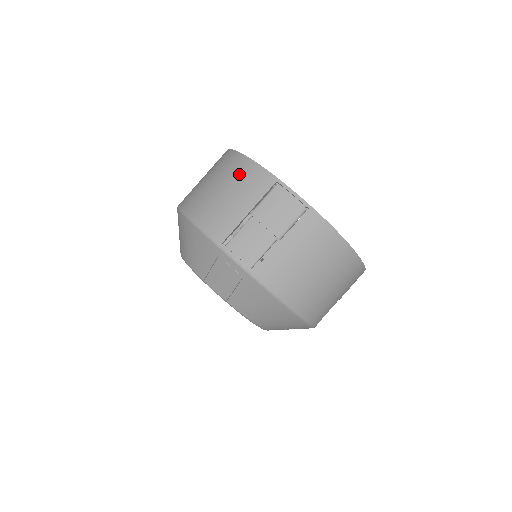
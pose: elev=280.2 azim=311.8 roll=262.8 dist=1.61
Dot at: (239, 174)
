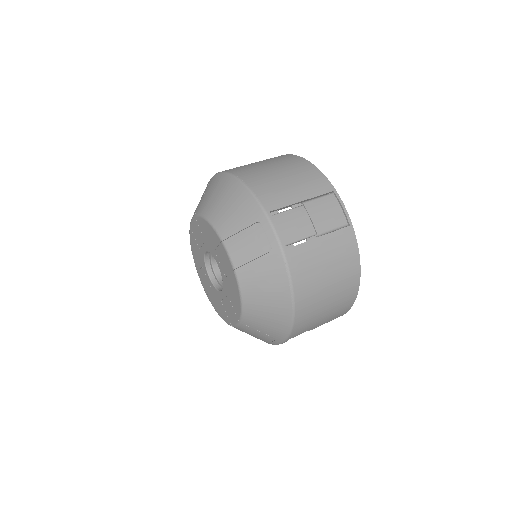
Dot at: (301, 170)
